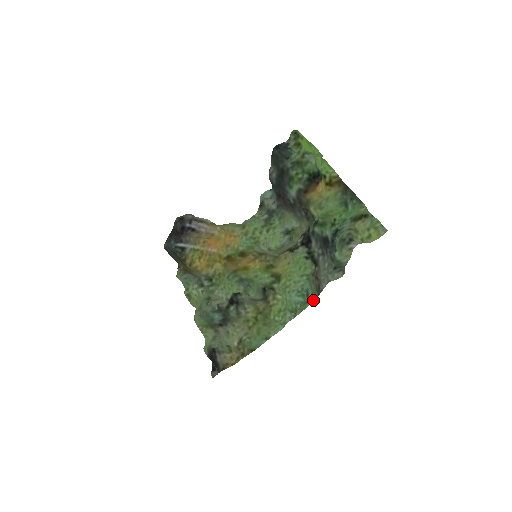
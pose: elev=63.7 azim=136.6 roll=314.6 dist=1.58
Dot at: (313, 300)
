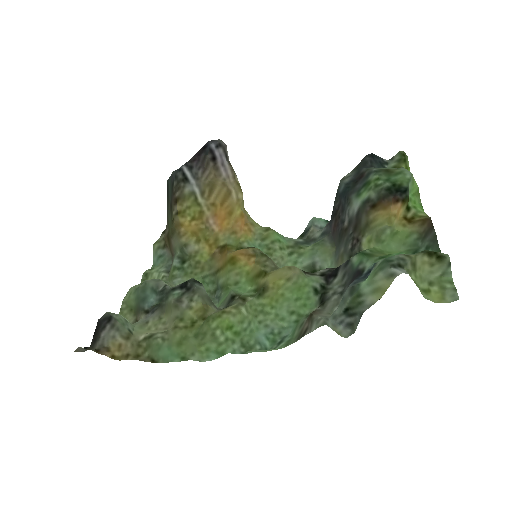
Dot at: (283, 347)
